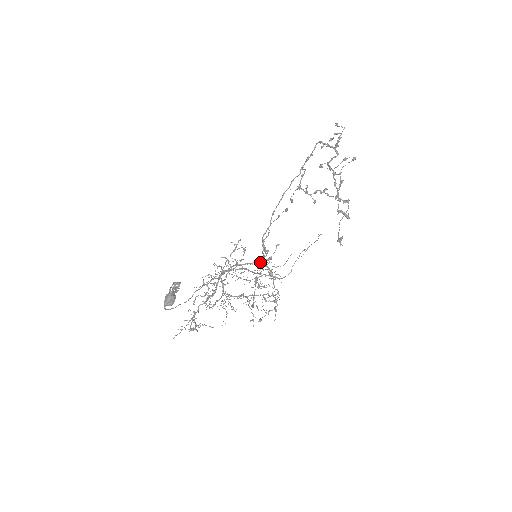
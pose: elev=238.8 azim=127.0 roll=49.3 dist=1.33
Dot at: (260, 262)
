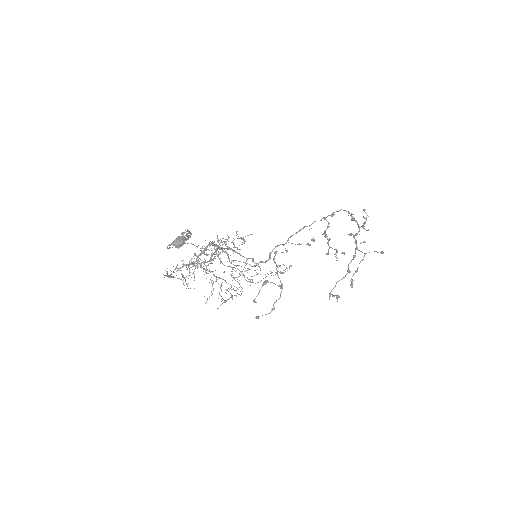
Dot at: (256, 263)
